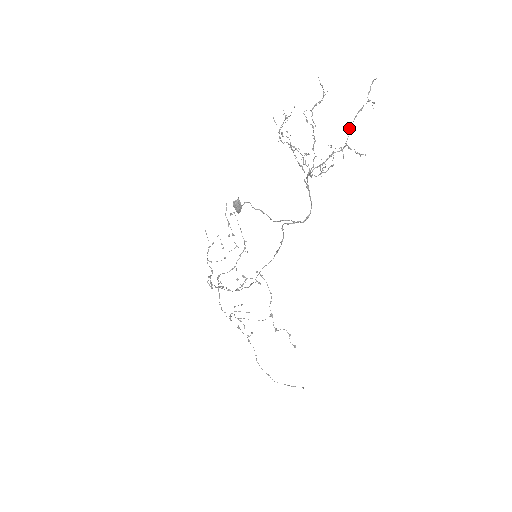
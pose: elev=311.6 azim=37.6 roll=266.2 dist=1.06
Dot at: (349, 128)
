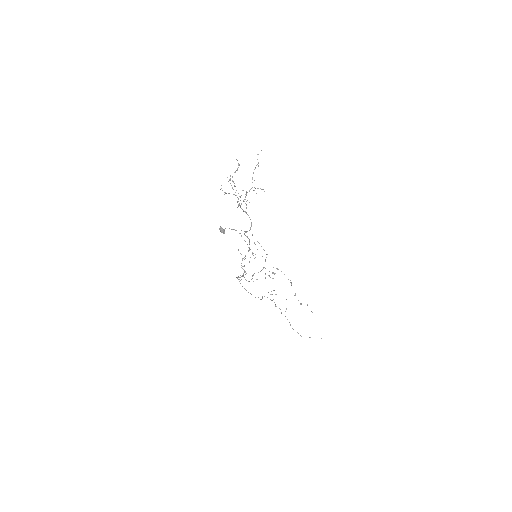
Dot at: (252, 179)
